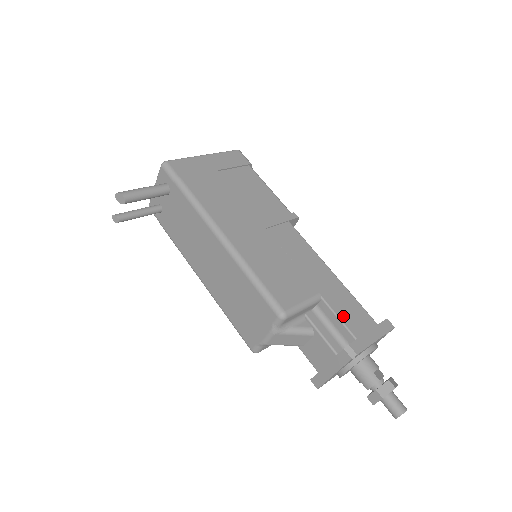
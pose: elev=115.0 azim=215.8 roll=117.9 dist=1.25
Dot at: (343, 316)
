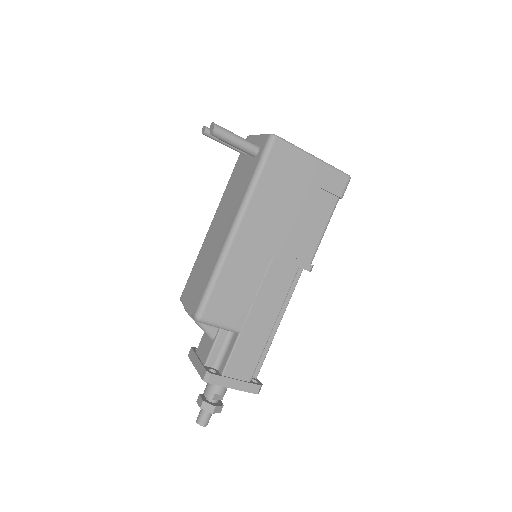
Dot at: (235, 356)
